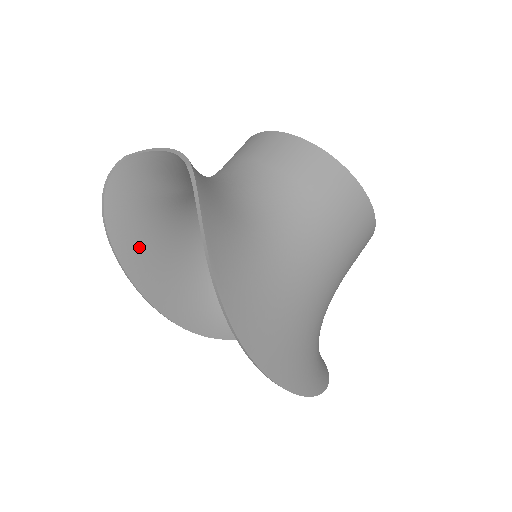
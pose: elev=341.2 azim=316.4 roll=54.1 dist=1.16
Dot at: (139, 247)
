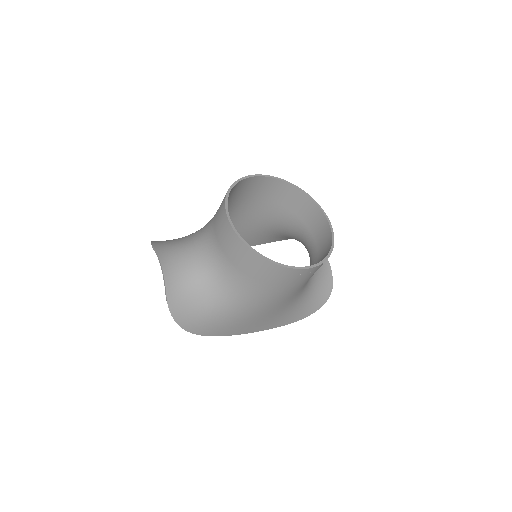
Dot at: occluded
